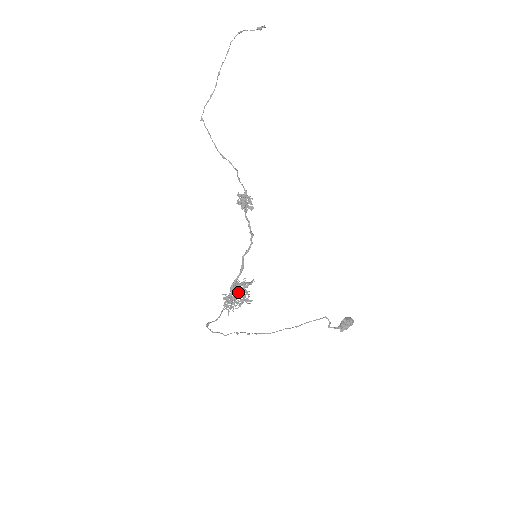
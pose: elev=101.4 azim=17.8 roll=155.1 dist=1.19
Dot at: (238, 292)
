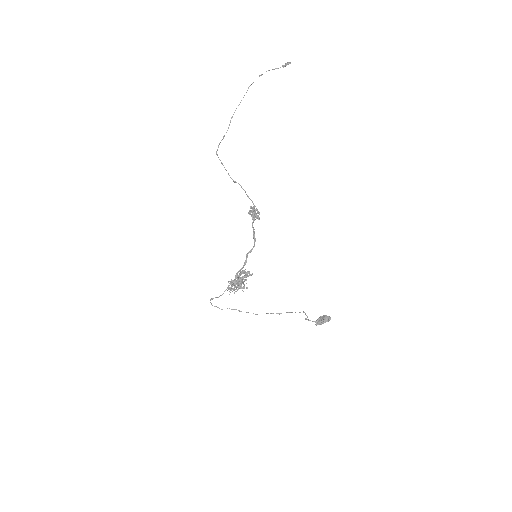
Dot at: (239, 280)
